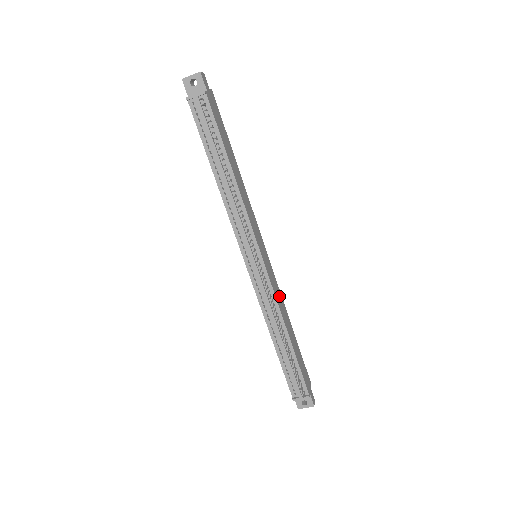
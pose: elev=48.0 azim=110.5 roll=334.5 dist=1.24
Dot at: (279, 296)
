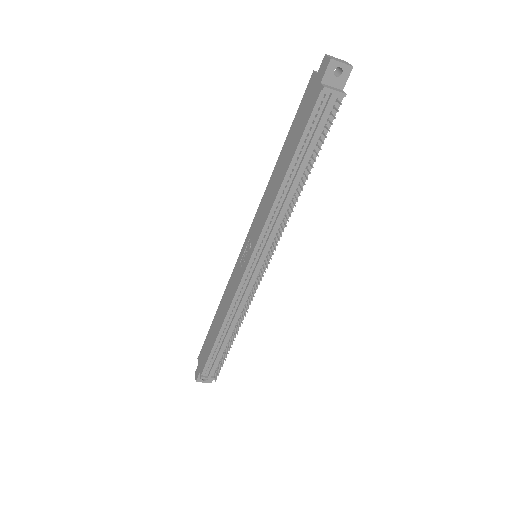
Dot at: occluded
